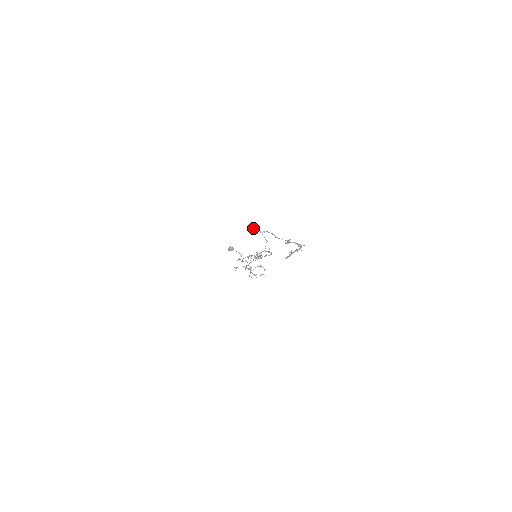
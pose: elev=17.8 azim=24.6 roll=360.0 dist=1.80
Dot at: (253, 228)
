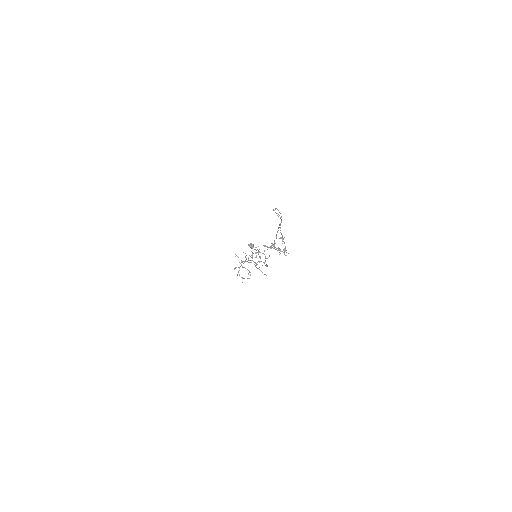
Dot at: occluded
